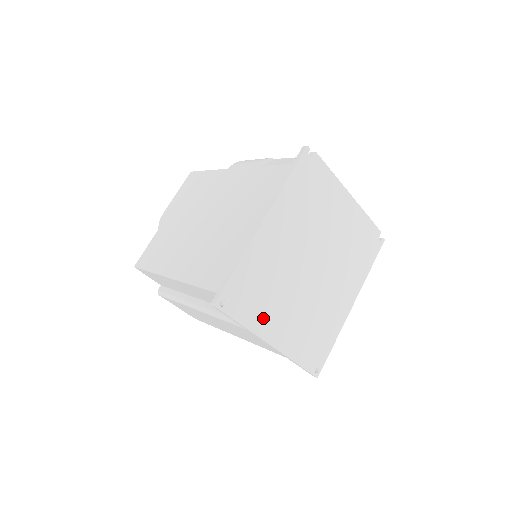
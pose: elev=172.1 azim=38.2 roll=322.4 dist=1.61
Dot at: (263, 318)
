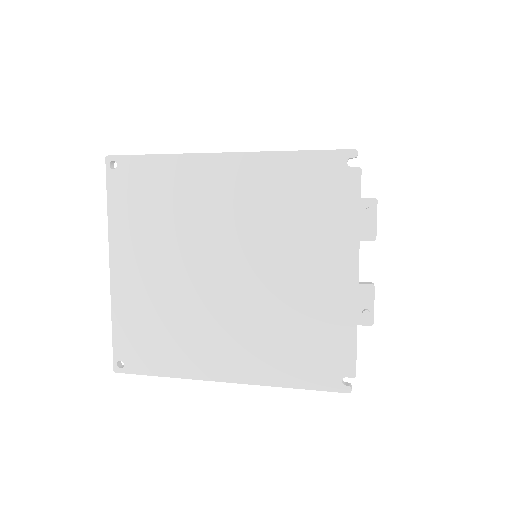
Dot at: (130, 233)
